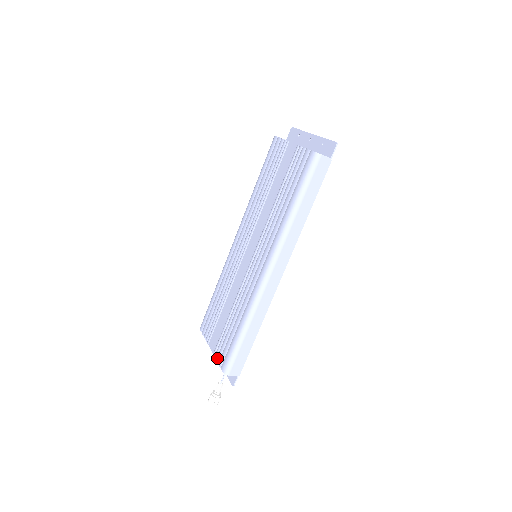
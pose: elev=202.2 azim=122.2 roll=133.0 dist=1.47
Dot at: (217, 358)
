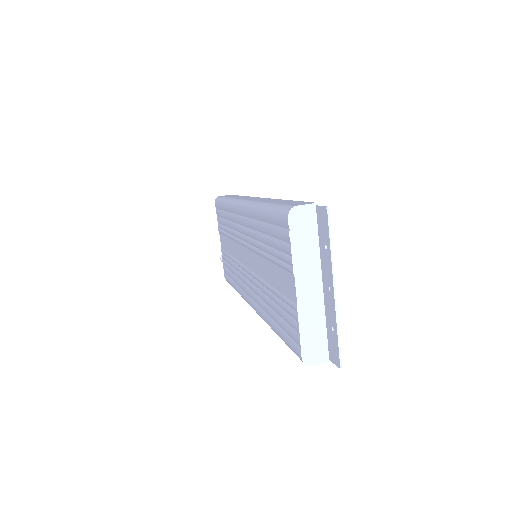
Dot at: (222, 261)
